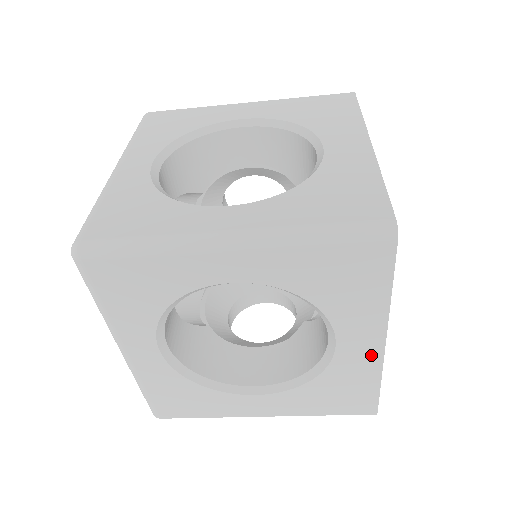
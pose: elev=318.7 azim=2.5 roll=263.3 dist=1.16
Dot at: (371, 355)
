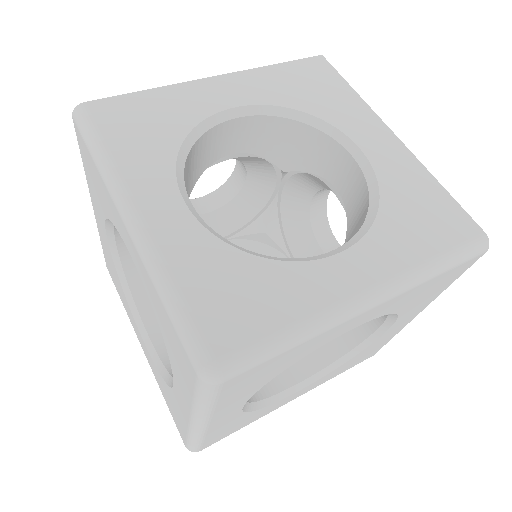
Dot at: (403, 325)
